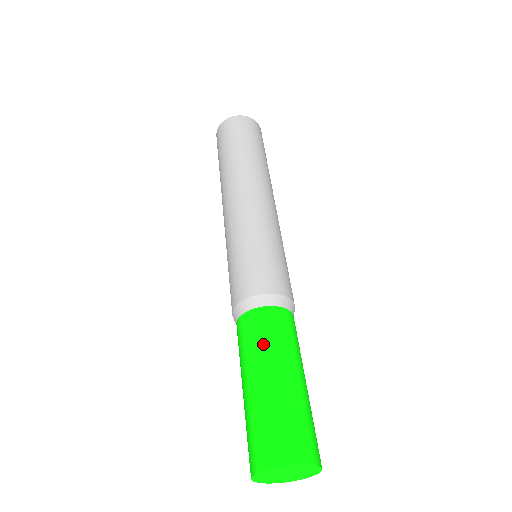
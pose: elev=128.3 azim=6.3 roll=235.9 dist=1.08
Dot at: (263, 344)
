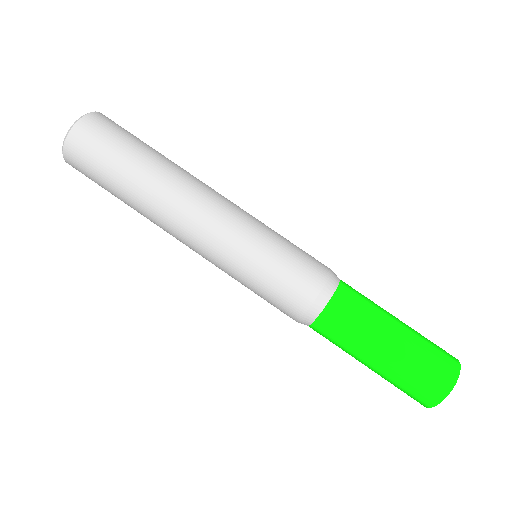
Dot at: (369, 313)
